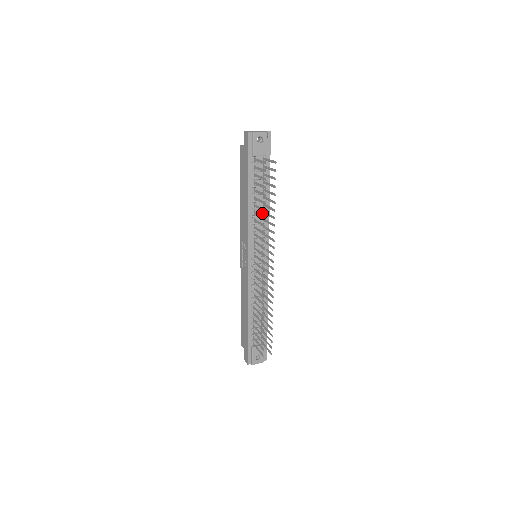
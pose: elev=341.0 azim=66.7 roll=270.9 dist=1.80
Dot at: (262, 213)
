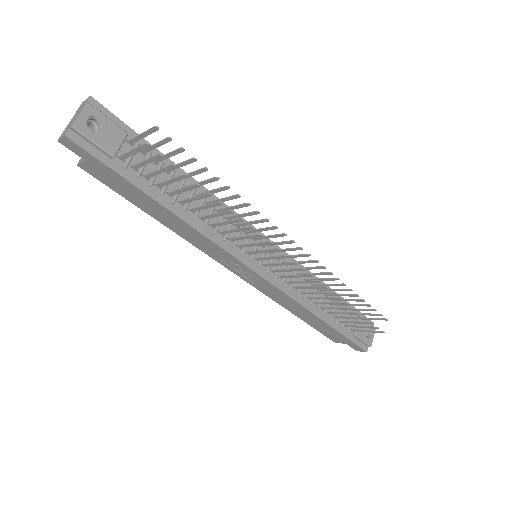
Dot at: occluded
